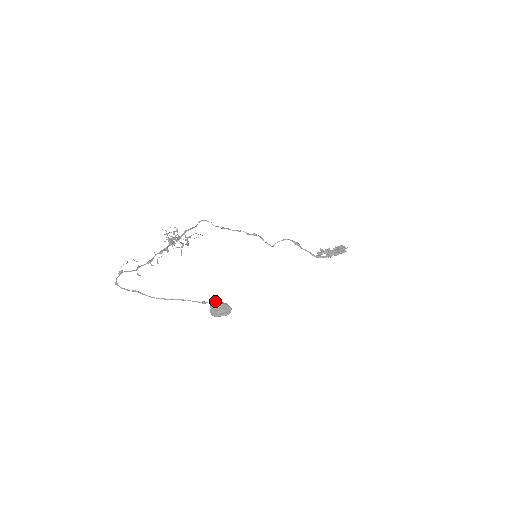
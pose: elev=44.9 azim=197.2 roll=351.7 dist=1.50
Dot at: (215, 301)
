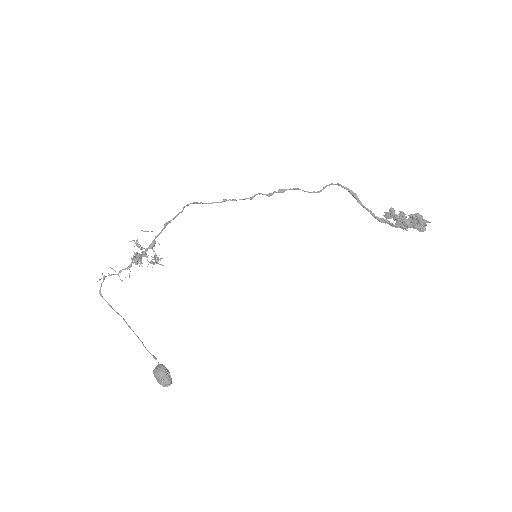
Dot at: (156, 372)
